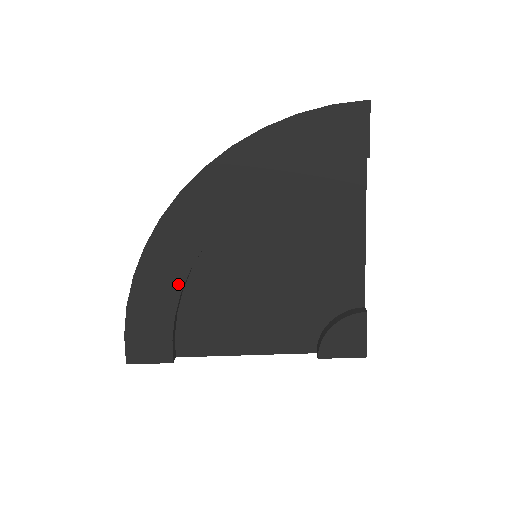
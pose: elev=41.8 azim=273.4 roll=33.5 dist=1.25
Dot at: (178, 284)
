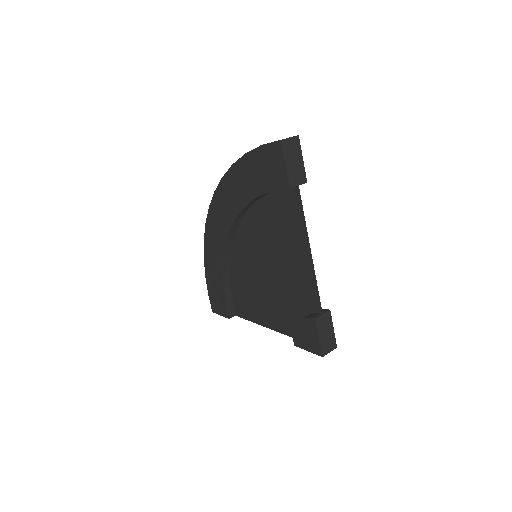
Dot at: (221, 267)
